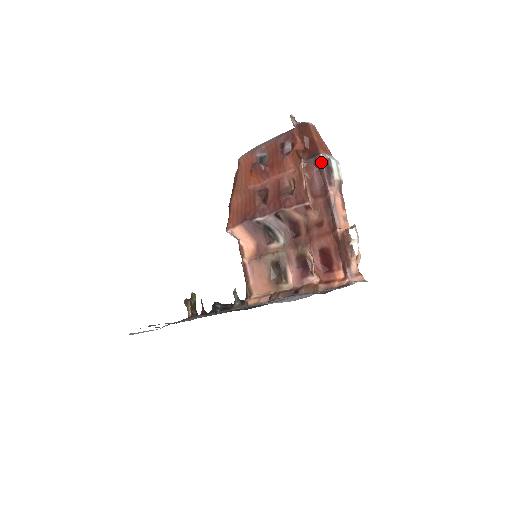
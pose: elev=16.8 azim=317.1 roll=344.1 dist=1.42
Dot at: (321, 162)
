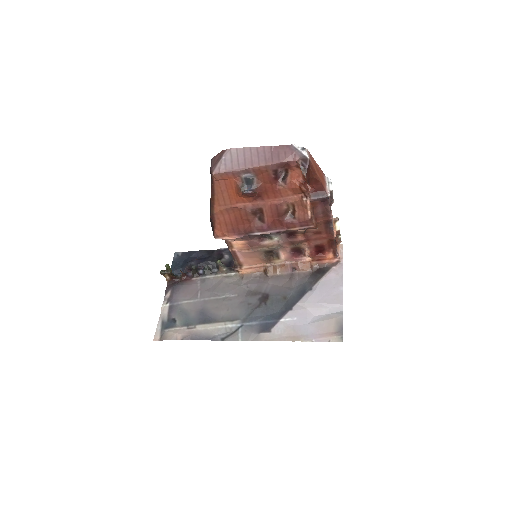
Dot at: (328, 200)
